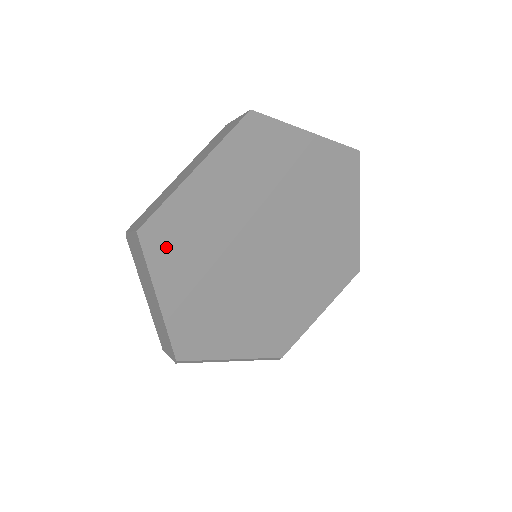
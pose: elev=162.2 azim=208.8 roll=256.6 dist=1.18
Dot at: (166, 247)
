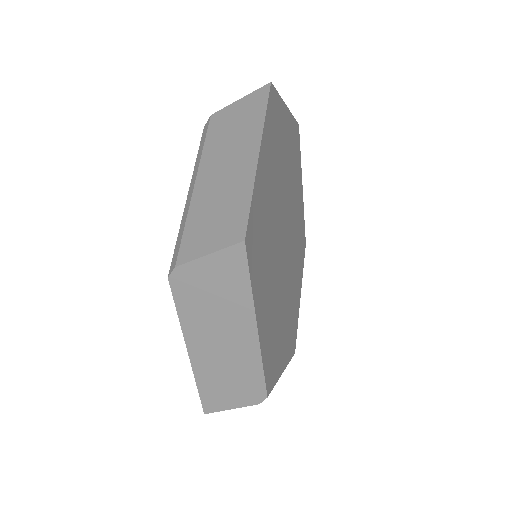
Dot at: (256, 255)
